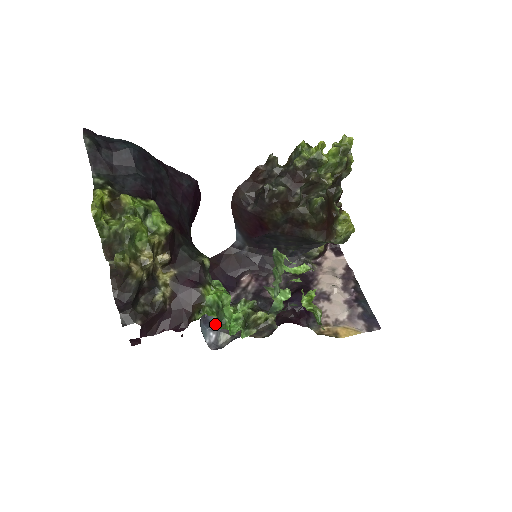
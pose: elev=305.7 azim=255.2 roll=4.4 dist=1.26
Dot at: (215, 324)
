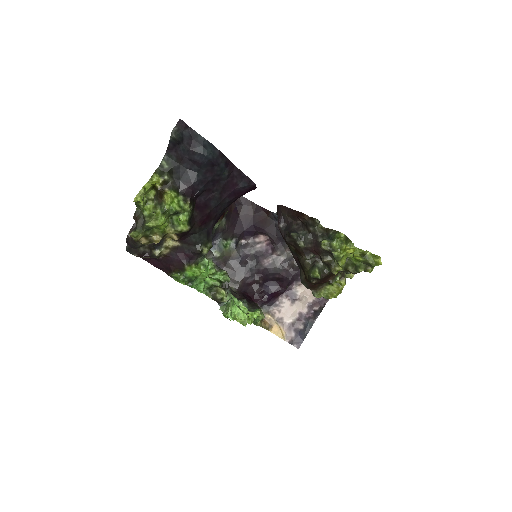
Dot at: occluded
